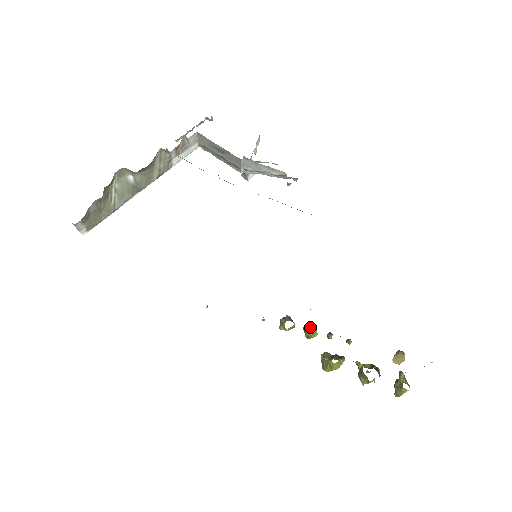
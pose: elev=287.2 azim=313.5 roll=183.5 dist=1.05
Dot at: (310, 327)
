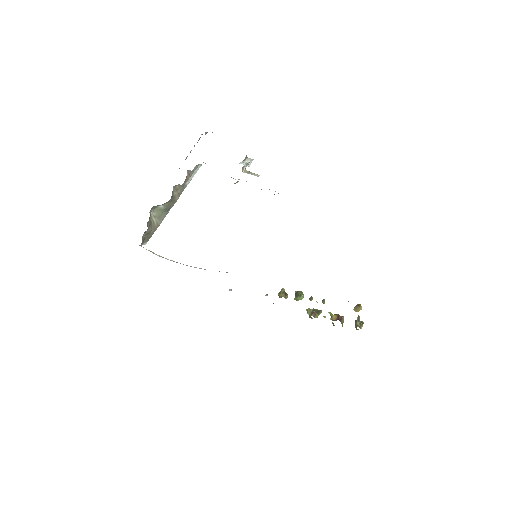
Dot at: (297, 297)
